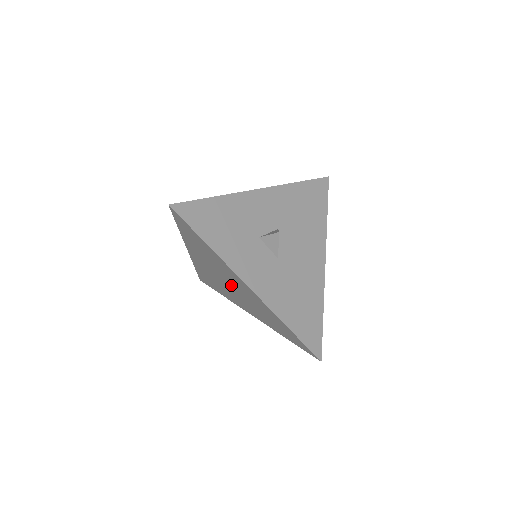
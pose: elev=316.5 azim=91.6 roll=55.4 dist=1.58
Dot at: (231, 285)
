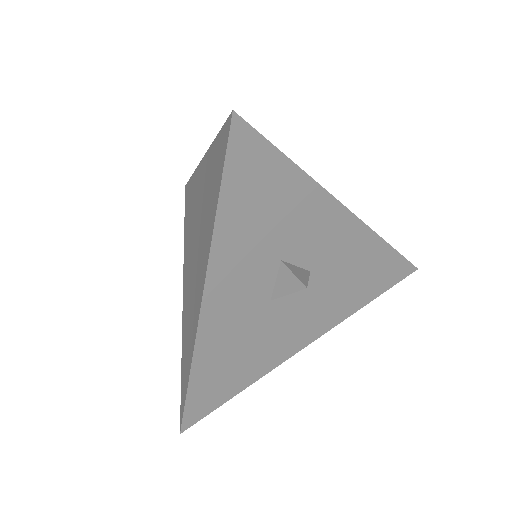
Dot at: (195, 255)
